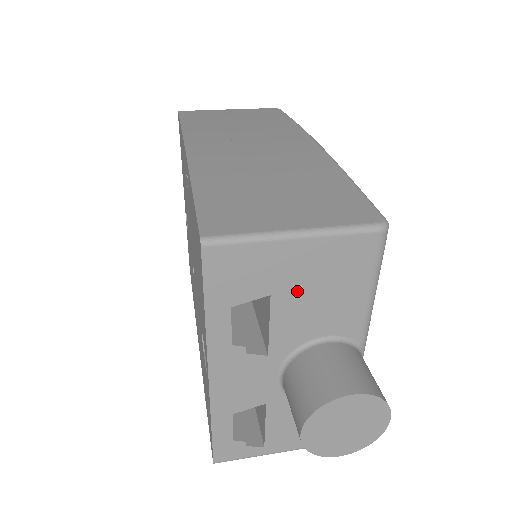
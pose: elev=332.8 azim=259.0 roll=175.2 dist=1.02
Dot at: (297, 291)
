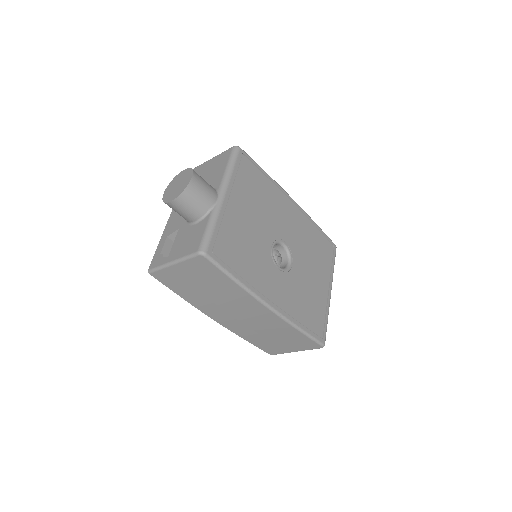
Dot at: (205, 176)
